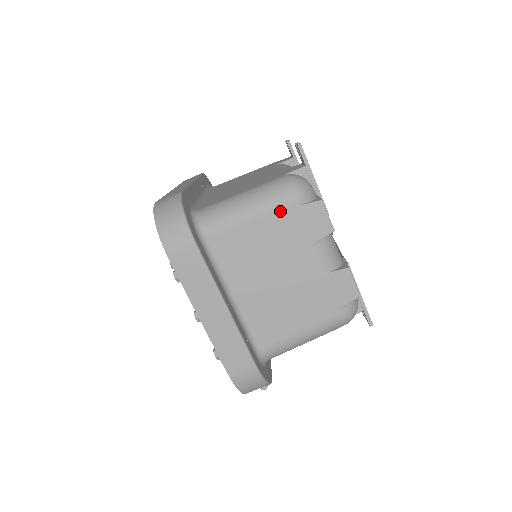
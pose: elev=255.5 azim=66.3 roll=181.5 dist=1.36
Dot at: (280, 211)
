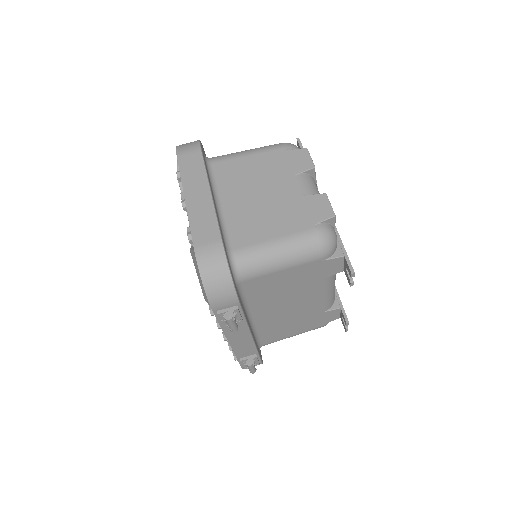
Dot at: (273, 152)
